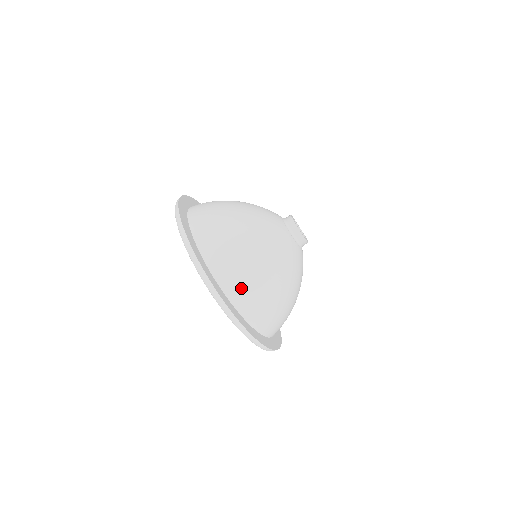
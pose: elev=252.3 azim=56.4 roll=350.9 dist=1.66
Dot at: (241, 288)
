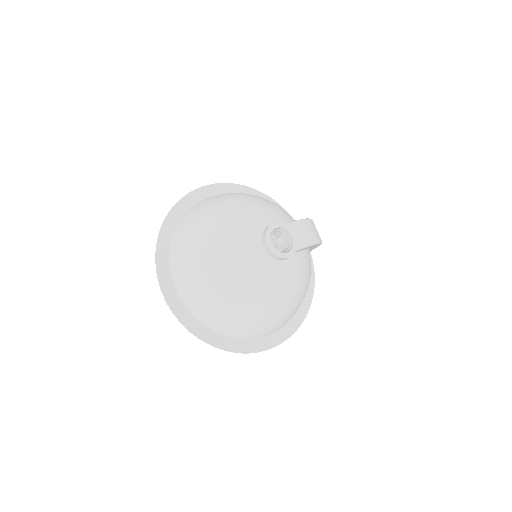
Dot at: (189, 292)
